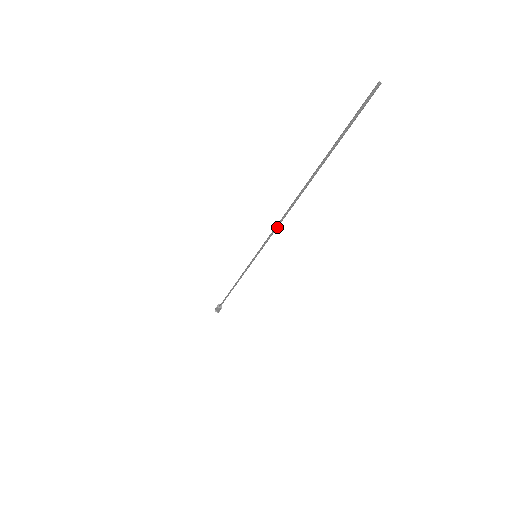
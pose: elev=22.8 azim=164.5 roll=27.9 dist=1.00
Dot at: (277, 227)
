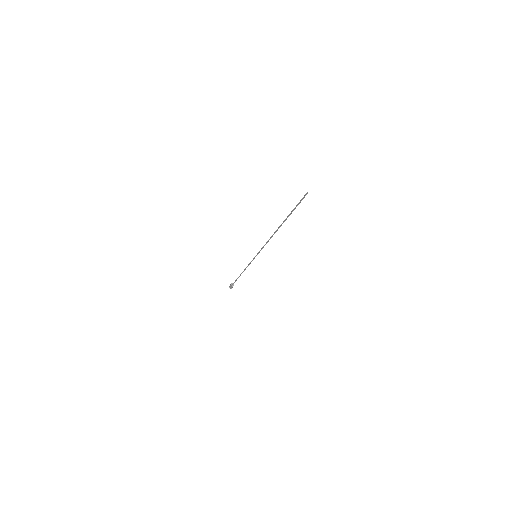
Dot at: (267, 242)
